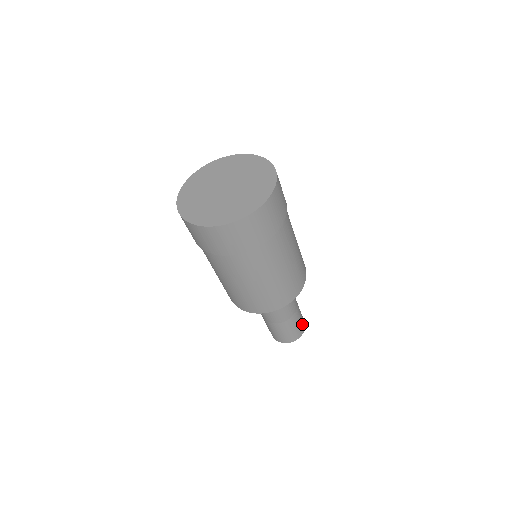
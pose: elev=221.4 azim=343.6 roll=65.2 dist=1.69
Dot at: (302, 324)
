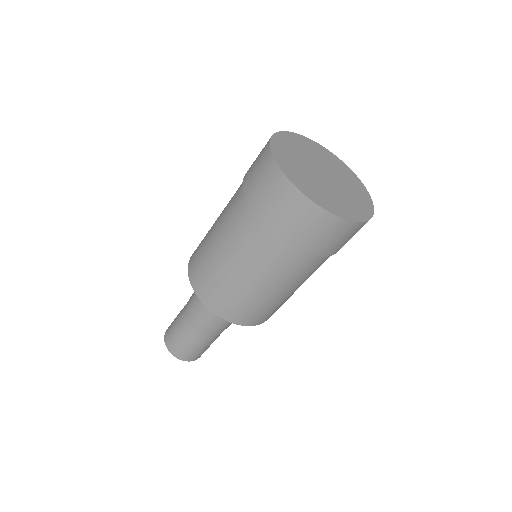
Dot at: occluded
